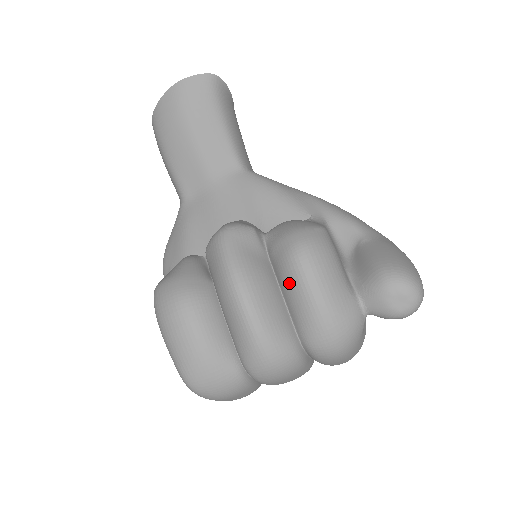
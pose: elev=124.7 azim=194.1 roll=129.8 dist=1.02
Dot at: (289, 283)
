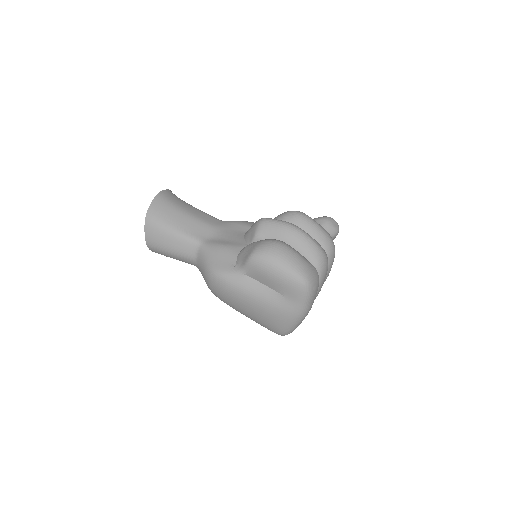
Dot at: (304, 225)
